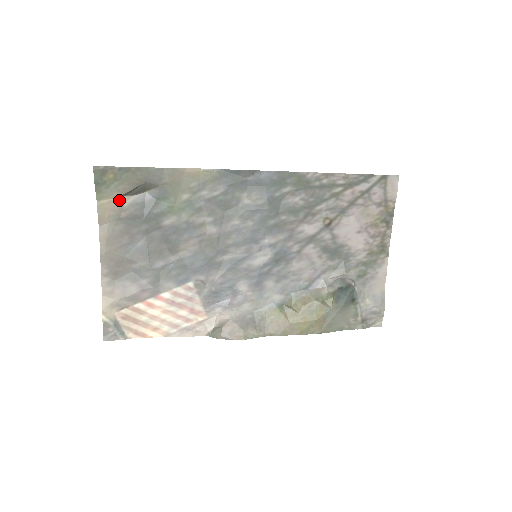
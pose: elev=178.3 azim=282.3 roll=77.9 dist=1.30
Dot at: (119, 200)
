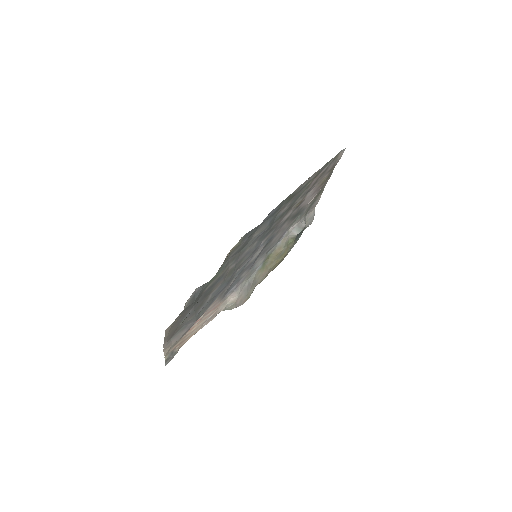
Dot at: occluded
